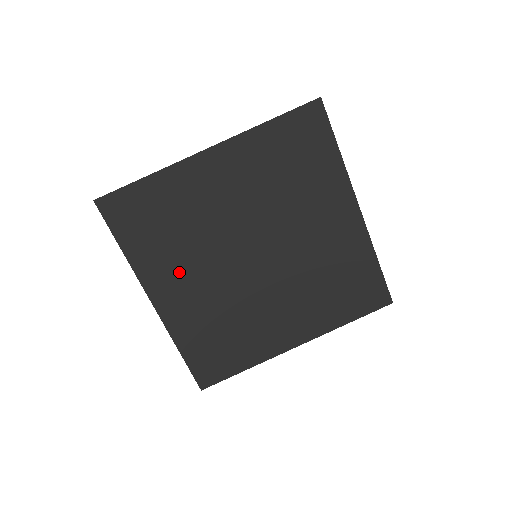
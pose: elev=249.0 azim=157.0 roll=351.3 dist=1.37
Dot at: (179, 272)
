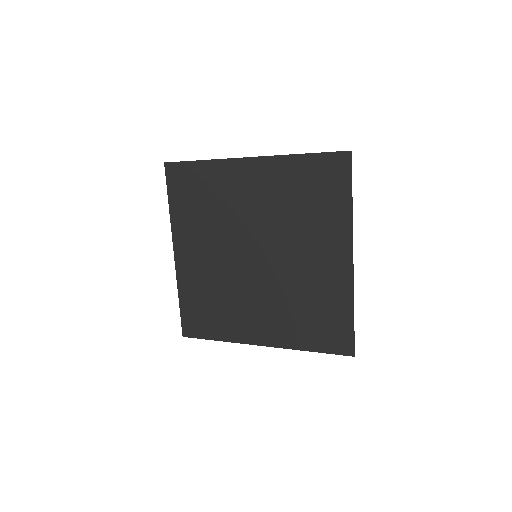
Dot at: (199, 240)
